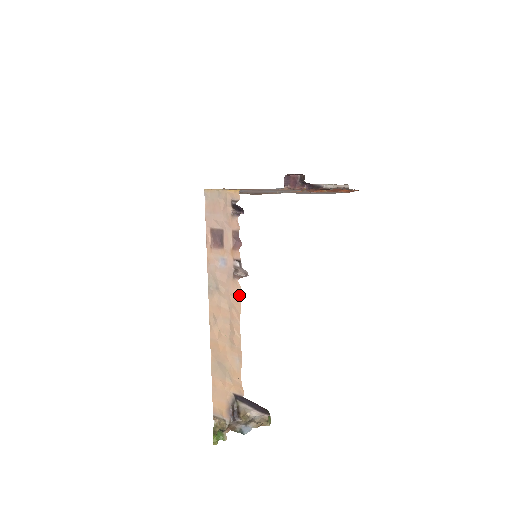
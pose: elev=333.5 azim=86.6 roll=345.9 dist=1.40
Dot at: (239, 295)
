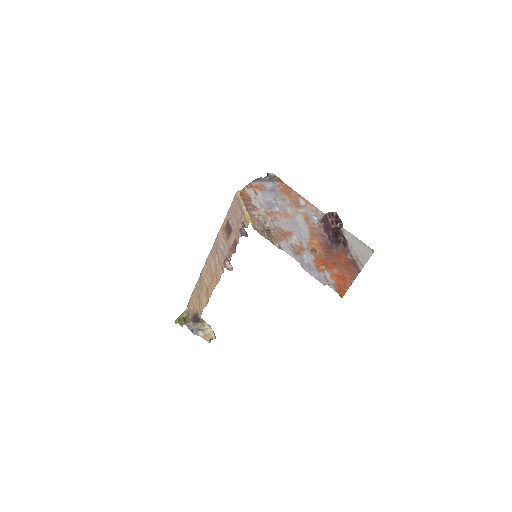
Dot at: occluded
